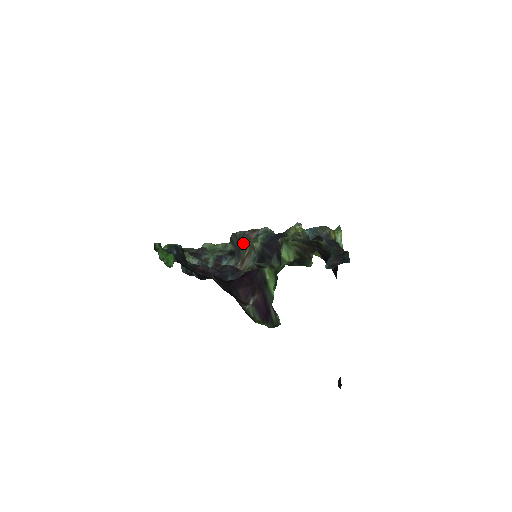
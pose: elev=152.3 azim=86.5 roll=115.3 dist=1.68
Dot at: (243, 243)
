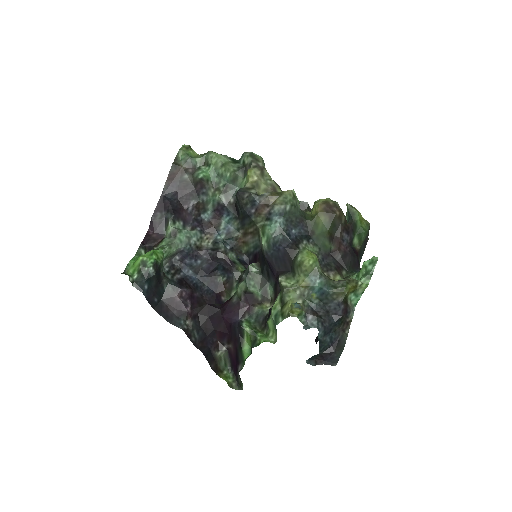
Dot at: (249, 217)
